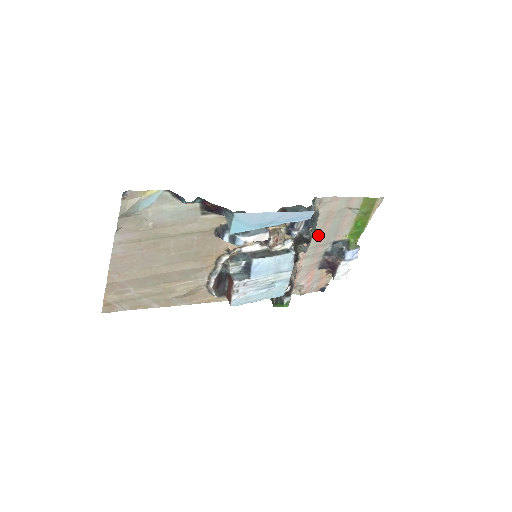
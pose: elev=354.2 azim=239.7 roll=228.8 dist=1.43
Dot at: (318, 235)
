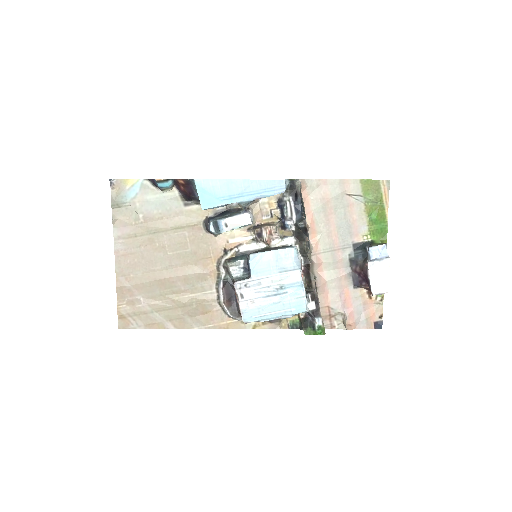
Dot at: (326, 233)
